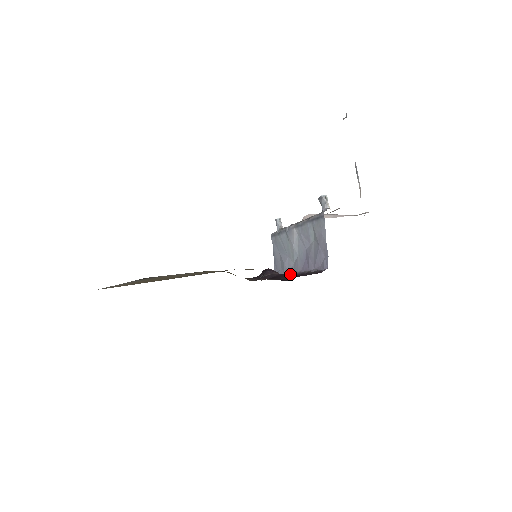
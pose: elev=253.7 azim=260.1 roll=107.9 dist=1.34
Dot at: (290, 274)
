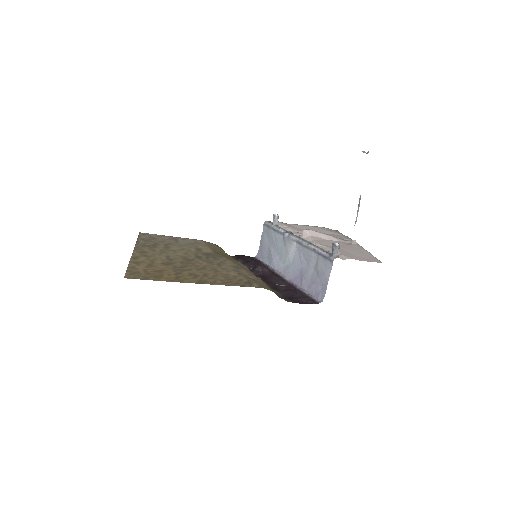
Dot at: (280, 278)
